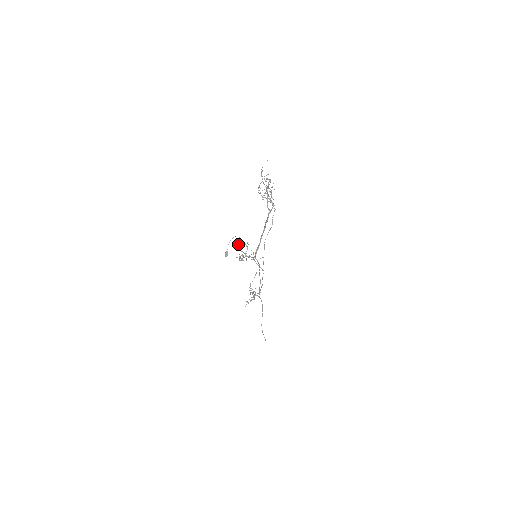
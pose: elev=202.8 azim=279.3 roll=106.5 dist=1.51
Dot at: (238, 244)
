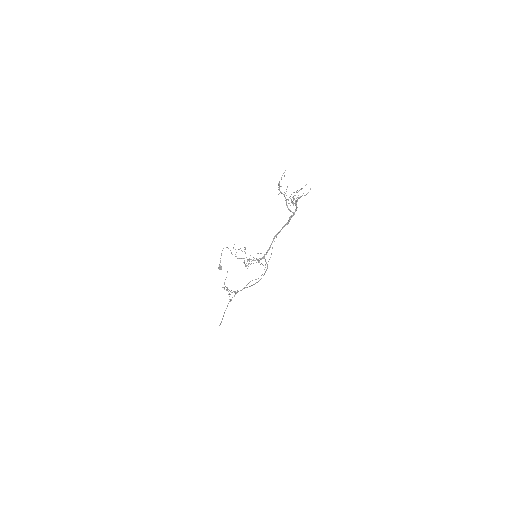
Dot at: occluded
